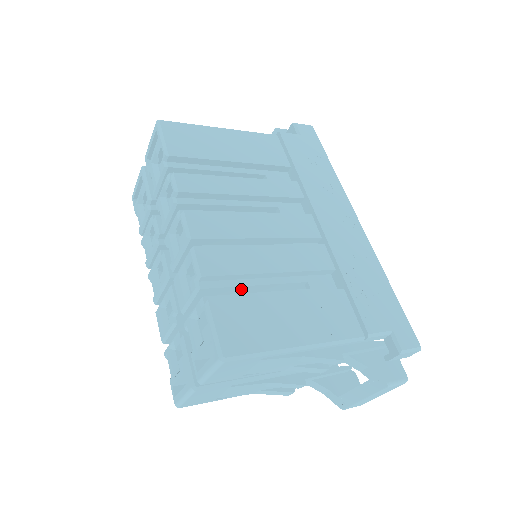
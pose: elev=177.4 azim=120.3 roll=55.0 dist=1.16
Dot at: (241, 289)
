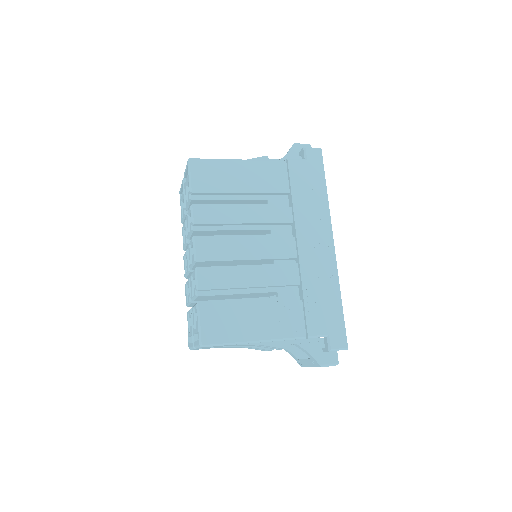
Dot at: (227, 295)
